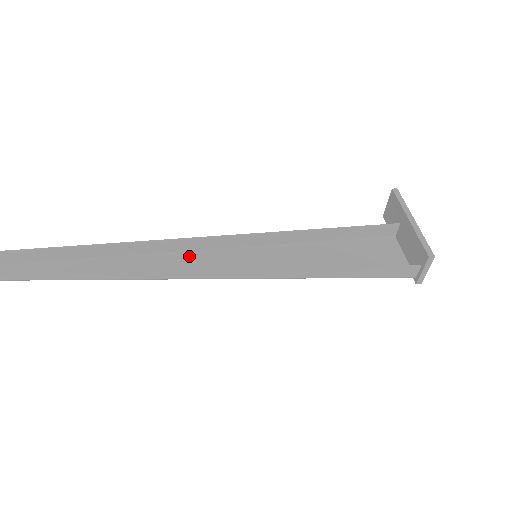
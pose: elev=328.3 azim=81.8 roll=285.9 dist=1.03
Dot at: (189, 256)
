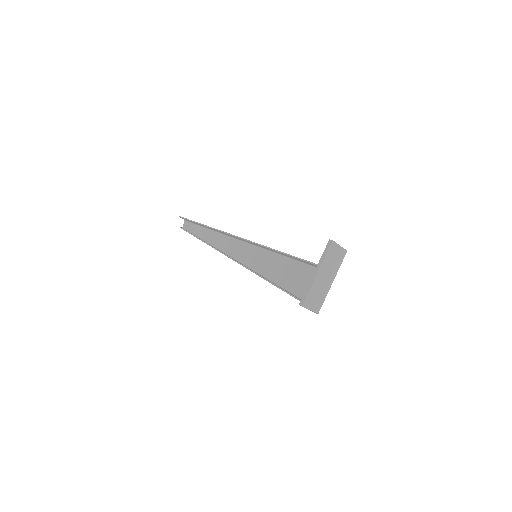
Dot at: (237, 242)
